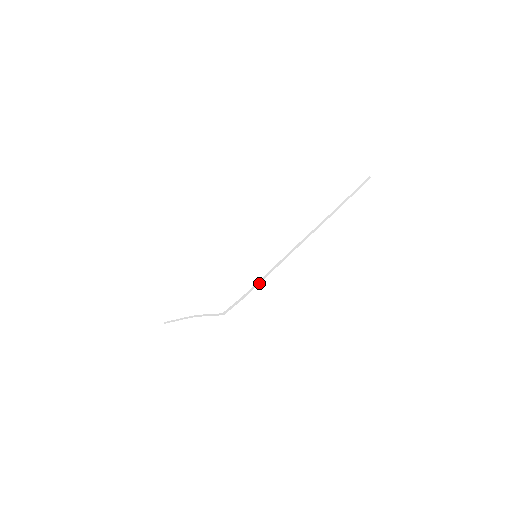
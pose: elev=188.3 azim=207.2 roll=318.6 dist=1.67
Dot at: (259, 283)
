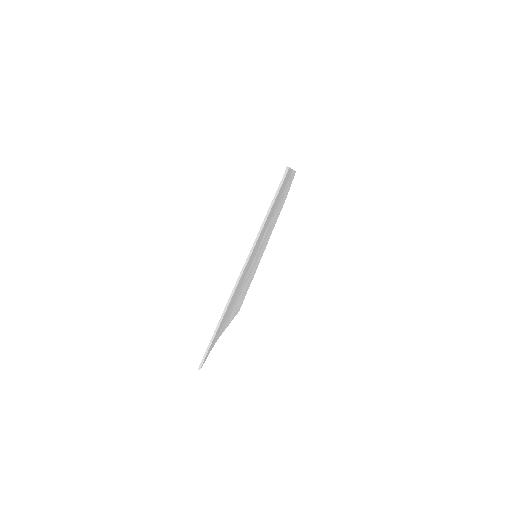
Dot at: (214, 336)
